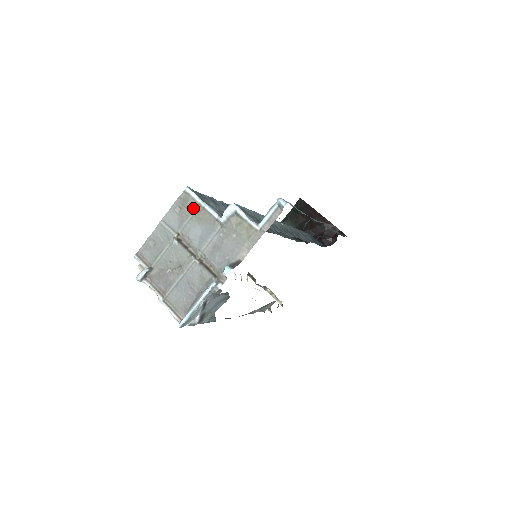
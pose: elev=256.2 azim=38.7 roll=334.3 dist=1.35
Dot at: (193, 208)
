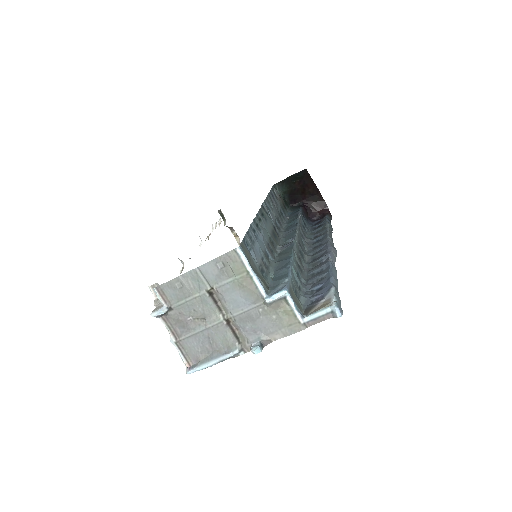
Dot at: (239, 272)
